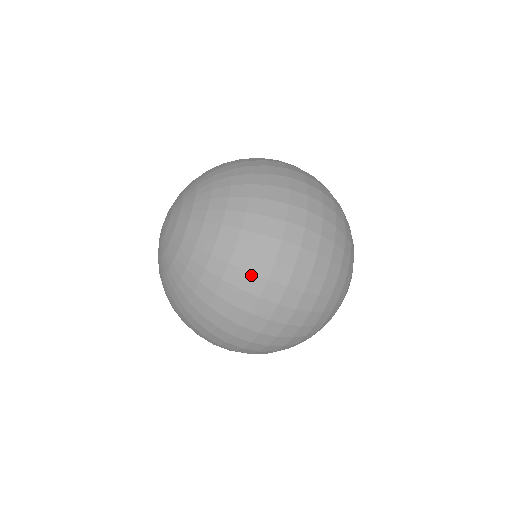
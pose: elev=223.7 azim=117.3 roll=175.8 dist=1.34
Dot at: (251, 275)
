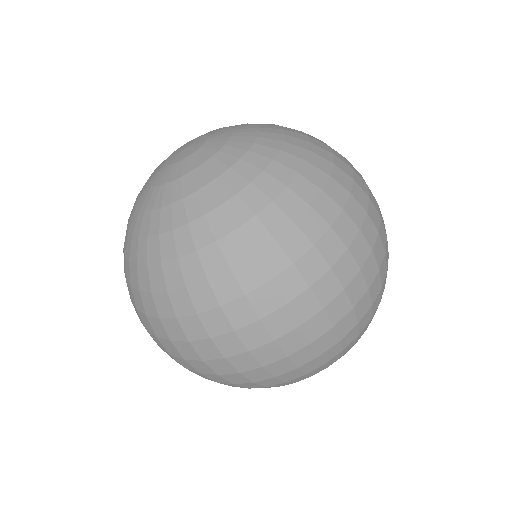
Dot at: (270, 286)
